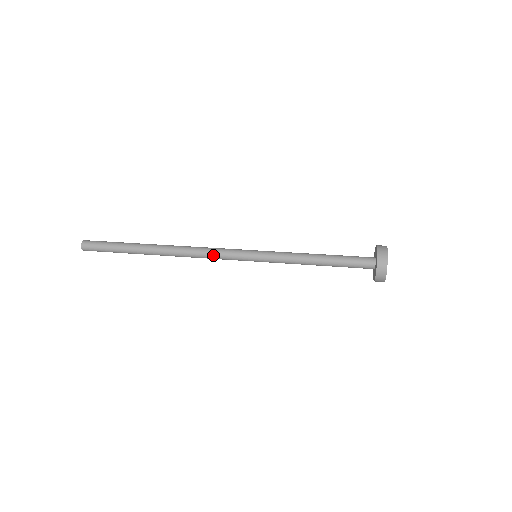
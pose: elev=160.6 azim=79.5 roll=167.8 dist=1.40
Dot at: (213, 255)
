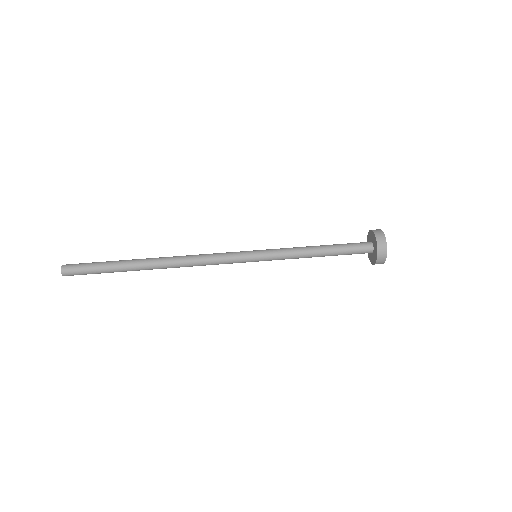
Dot at: (212, 260)
